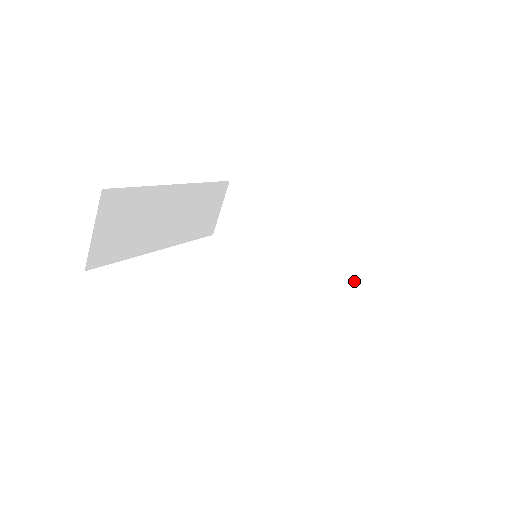
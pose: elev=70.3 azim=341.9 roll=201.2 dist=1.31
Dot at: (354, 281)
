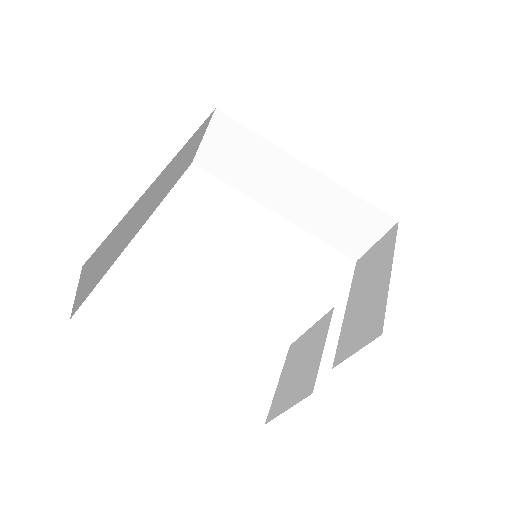
Dot at: (349, 238)
